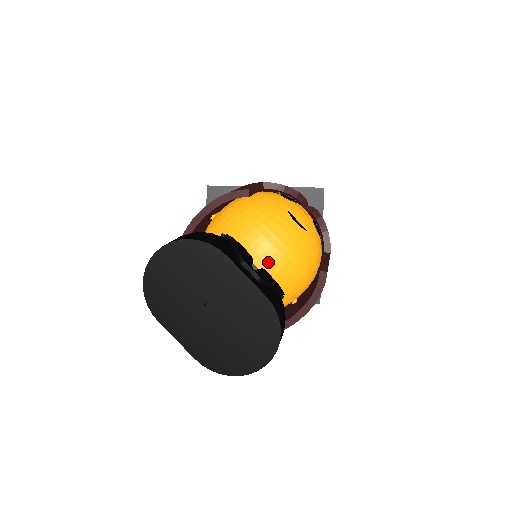
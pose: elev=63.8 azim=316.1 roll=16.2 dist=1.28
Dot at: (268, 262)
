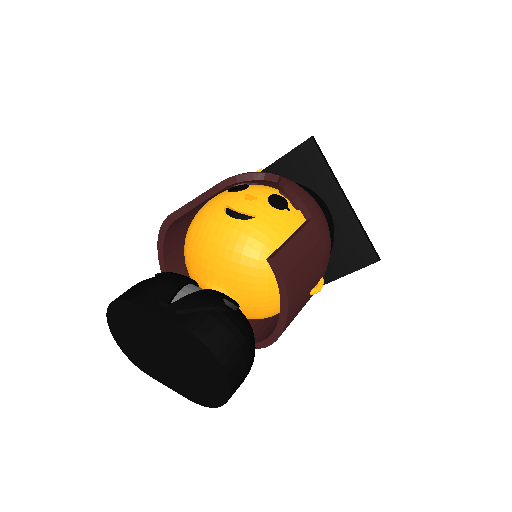
Dot at: (223, 273)
